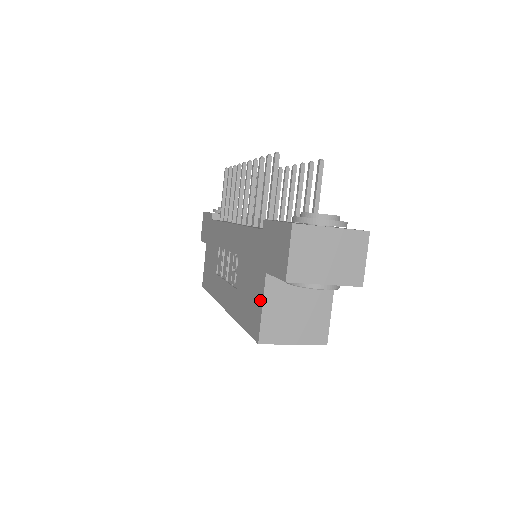
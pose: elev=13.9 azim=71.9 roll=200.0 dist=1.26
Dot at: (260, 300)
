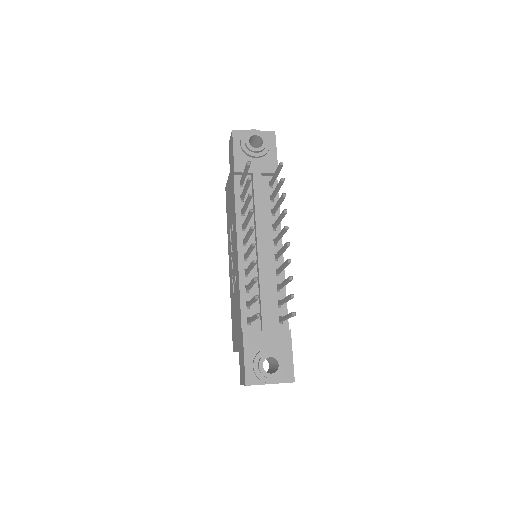
Dot at: (236, 347)
